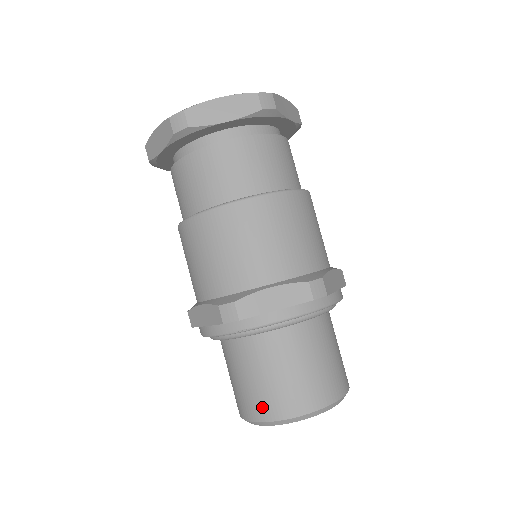
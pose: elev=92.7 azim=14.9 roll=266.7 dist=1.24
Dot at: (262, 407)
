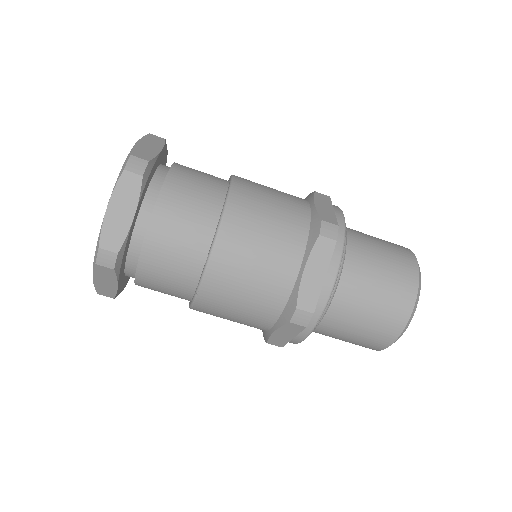
Dot at: (386, 333)
